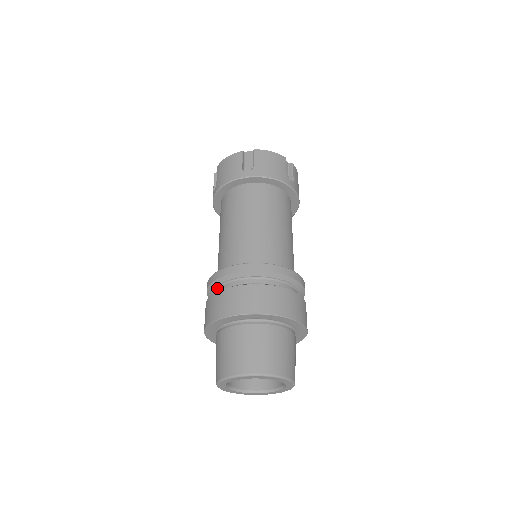
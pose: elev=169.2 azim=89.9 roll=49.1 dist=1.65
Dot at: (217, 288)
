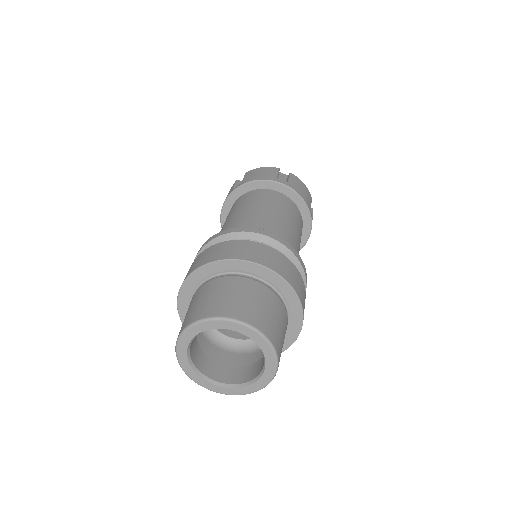
Dot at: occluded
